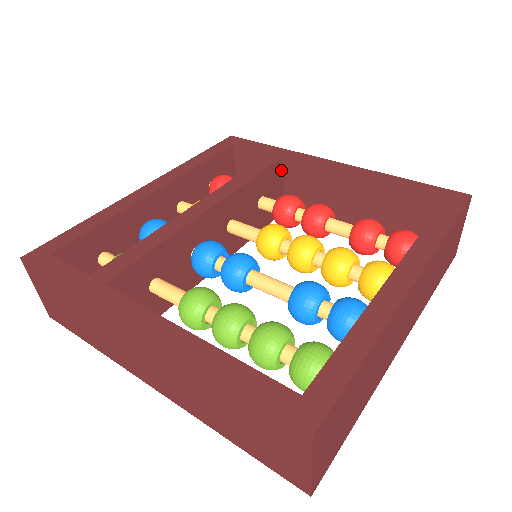
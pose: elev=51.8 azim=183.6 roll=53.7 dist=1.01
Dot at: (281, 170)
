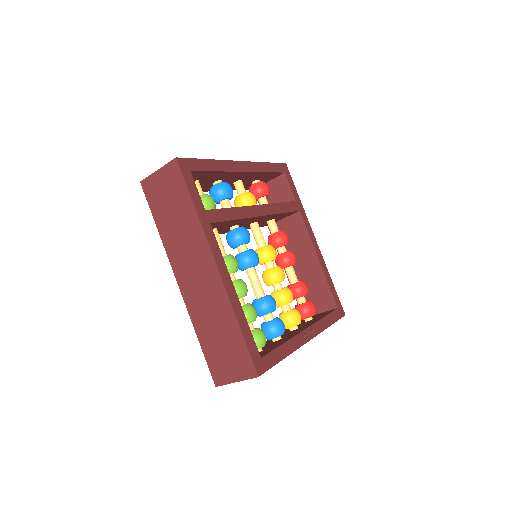
Dot at: (292, 214)
